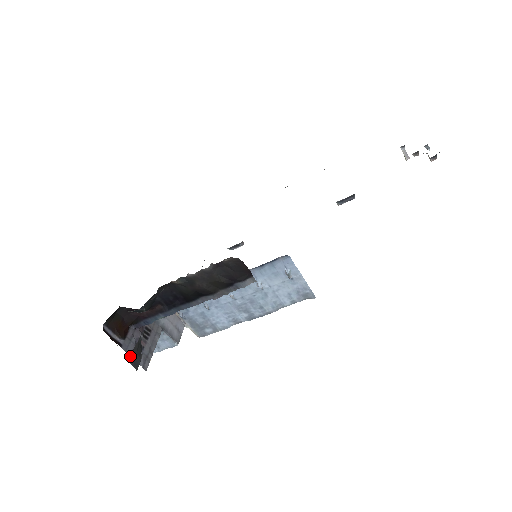
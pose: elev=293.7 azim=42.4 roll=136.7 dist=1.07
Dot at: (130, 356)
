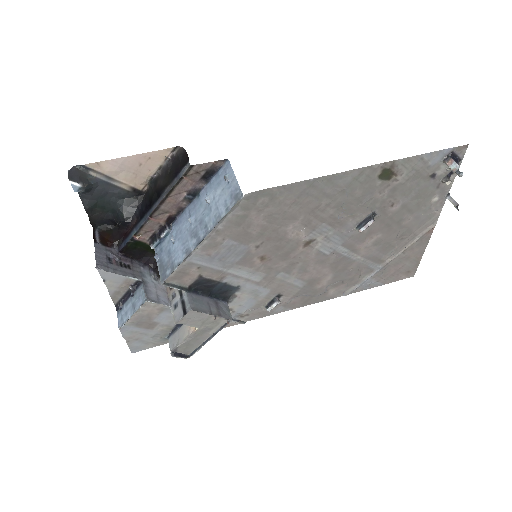
Dot at: (95, 251)
